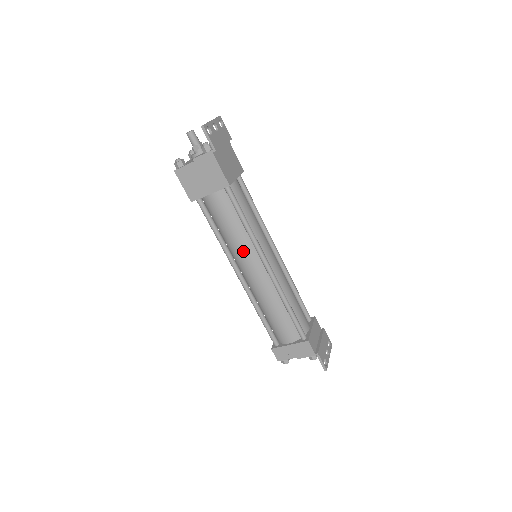
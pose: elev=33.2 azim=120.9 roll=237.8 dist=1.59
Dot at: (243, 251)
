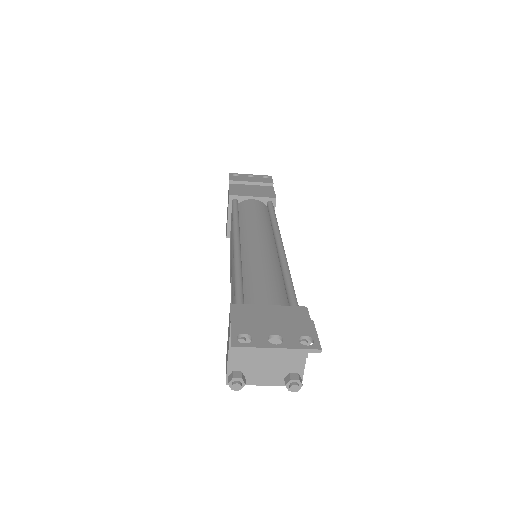
Dot at: (231, 246)
